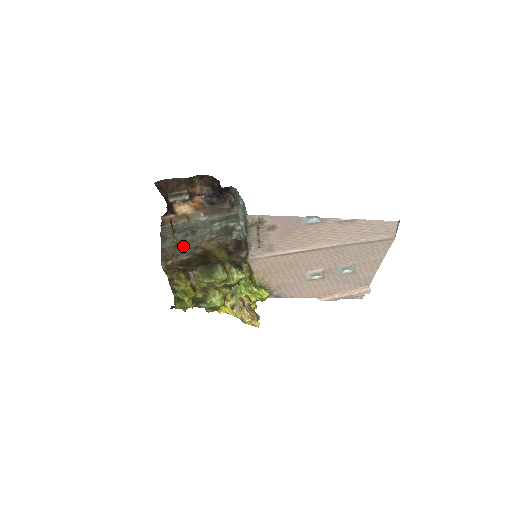
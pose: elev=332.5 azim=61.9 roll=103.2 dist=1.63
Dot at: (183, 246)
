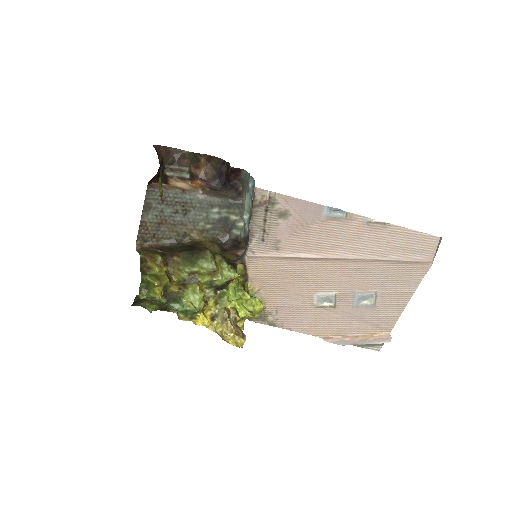
Dot at: (169, 227)
